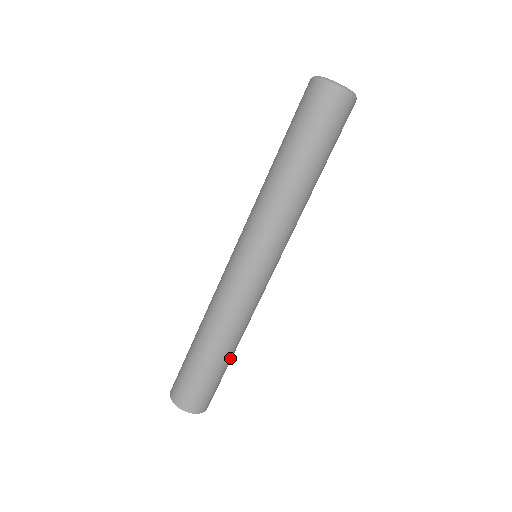
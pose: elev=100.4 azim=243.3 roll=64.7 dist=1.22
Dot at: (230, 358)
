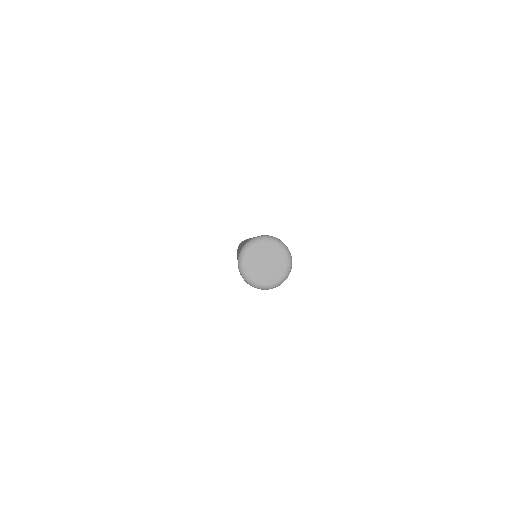
Dot at: occluded
